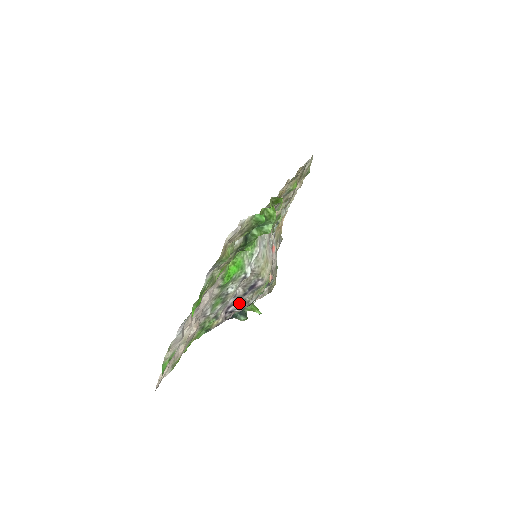
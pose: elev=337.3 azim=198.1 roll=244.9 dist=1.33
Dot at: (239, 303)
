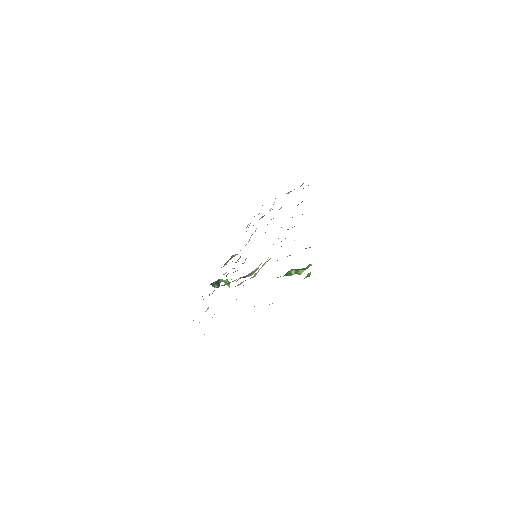
Dot at: occluded
